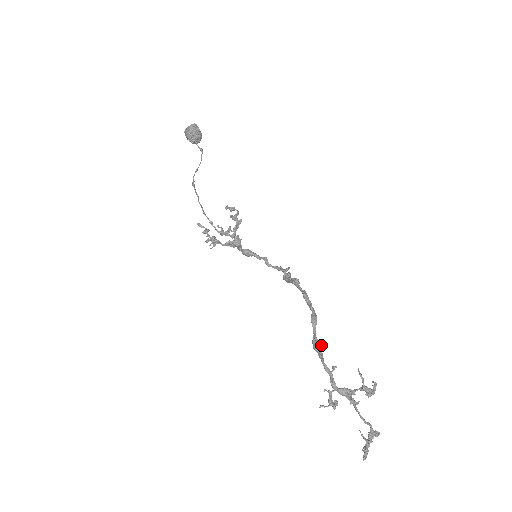
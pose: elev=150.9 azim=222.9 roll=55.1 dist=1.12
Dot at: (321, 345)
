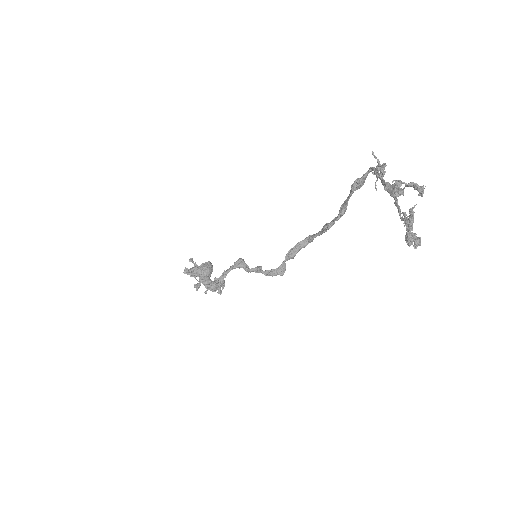
Dot at: (363, 182)
